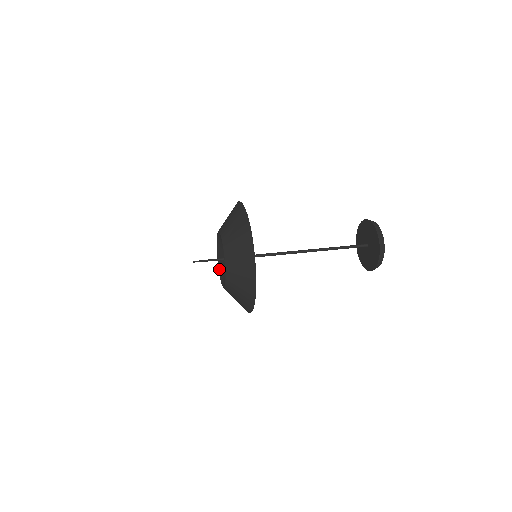
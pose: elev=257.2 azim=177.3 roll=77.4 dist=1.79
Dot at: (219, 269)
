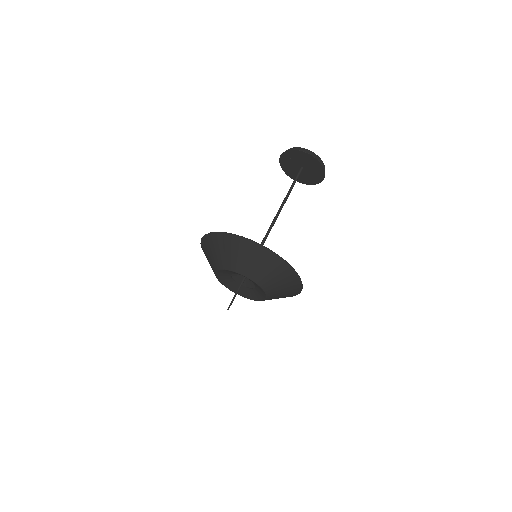
Dot at: (240, 295)
